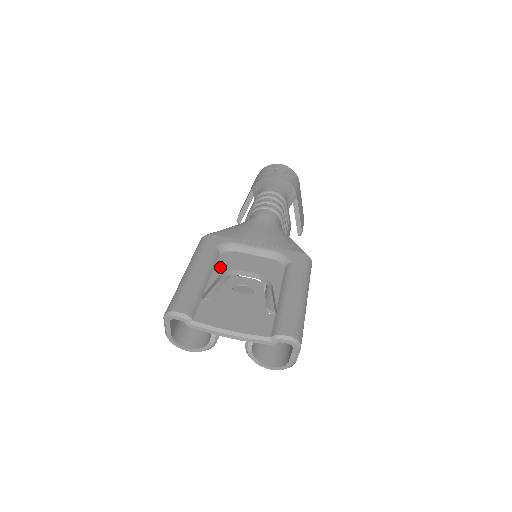
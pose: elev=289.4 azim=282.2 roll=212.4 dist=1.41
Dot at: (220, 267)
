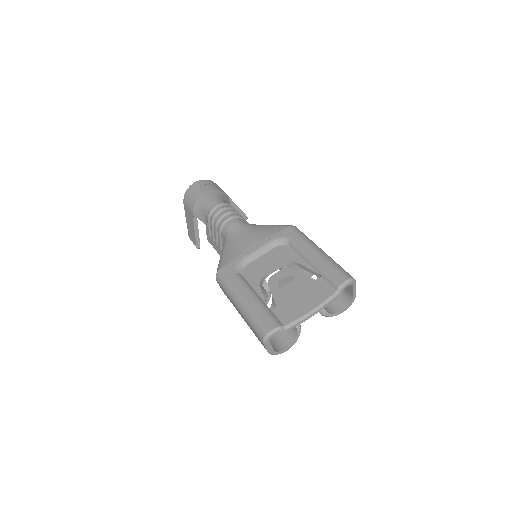
Dot at: (253, 282)
